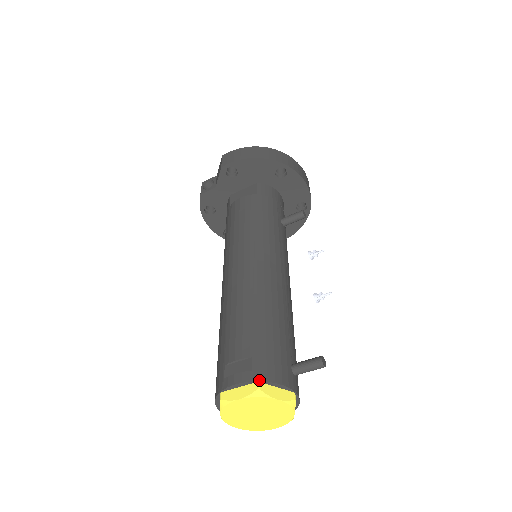
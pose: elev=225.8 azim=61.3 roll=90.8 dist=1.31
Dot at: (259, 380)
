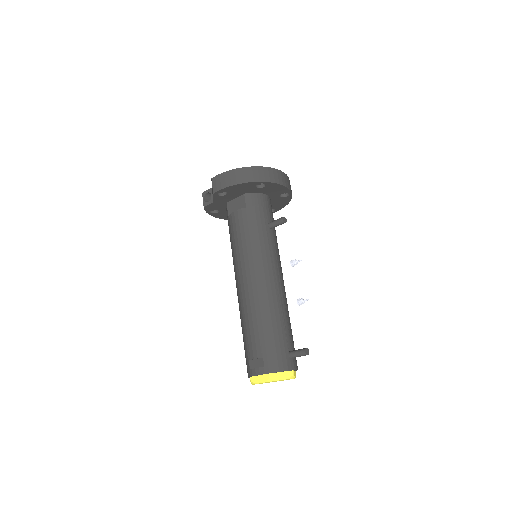
Dot at: (269, 373)
